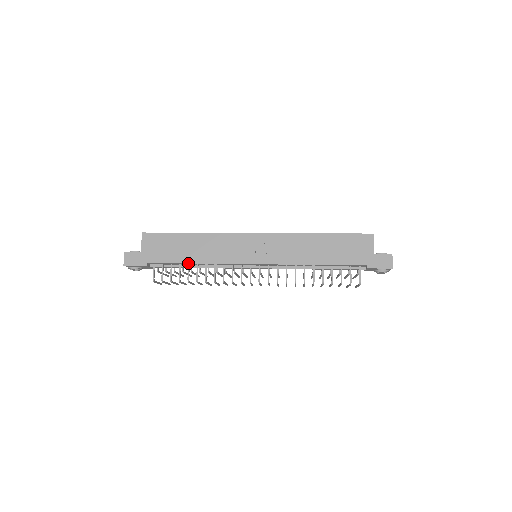
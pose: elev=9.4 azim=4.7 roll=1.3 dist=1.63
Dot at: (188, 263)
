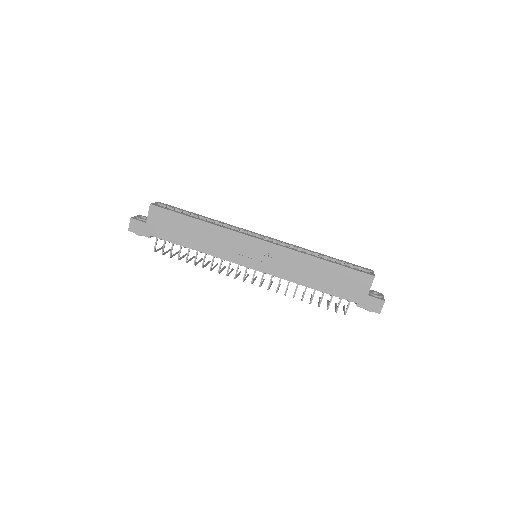
Dot at: (189, 248)
